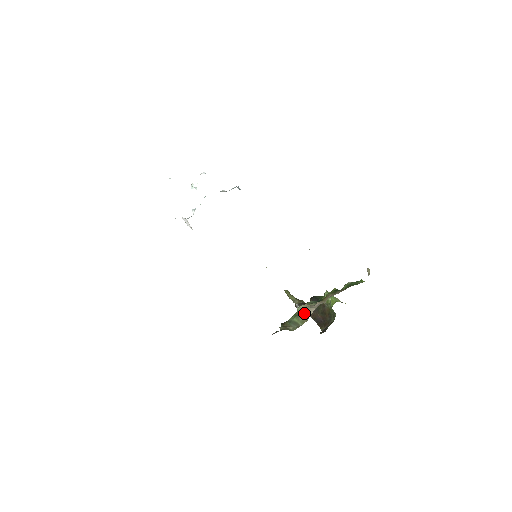
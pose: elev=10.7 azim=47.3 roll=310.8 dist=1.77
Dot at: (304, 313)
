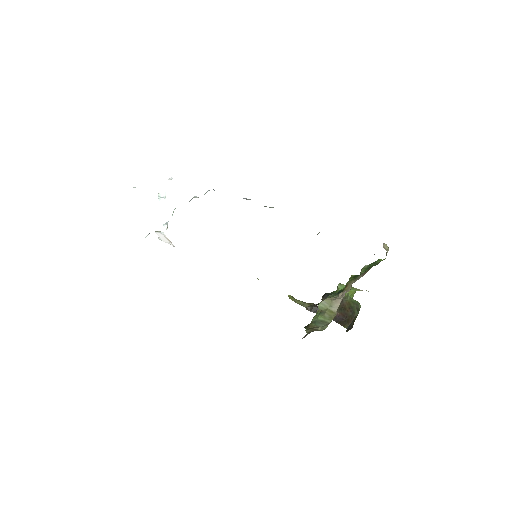
Dot at: (329, 308)
